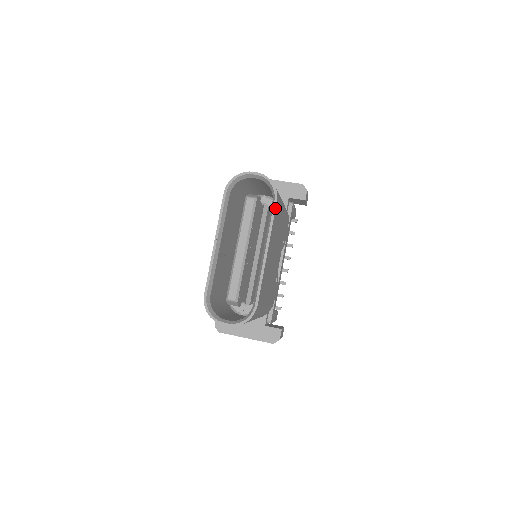
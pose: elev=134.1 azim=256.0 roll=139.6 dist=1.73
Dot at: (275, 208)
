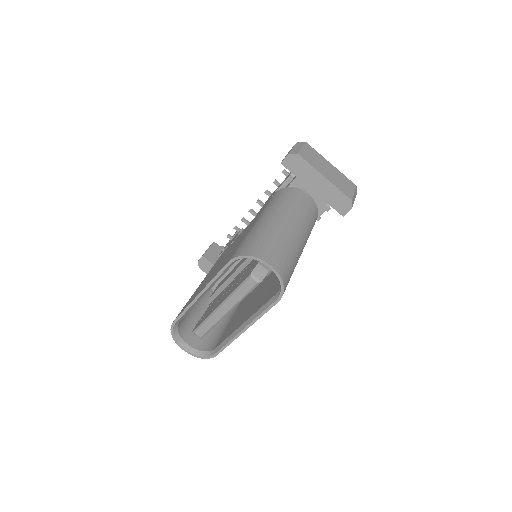
Dot at: occluded
